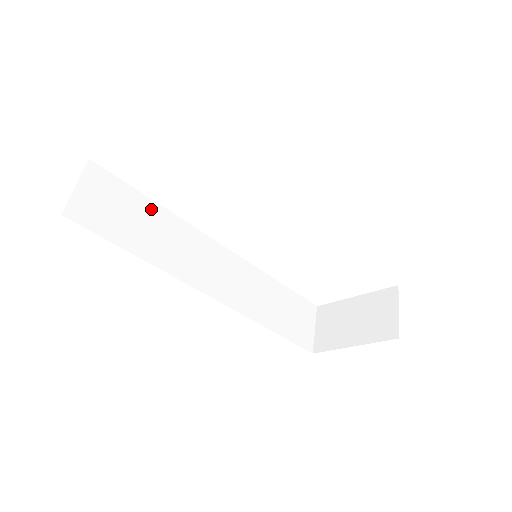
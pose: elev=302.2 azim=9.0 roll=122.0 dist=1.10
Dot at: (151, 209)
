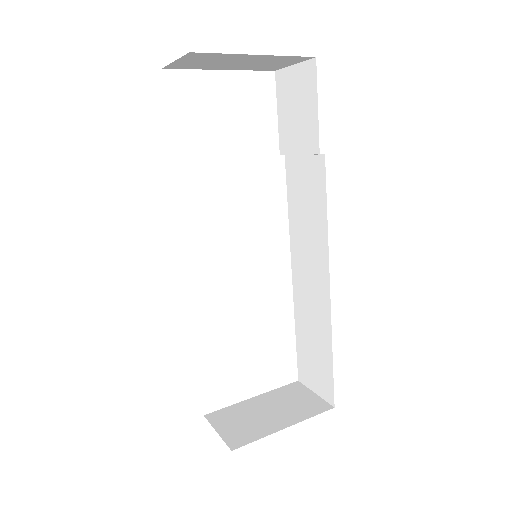
Dot at: occluded
